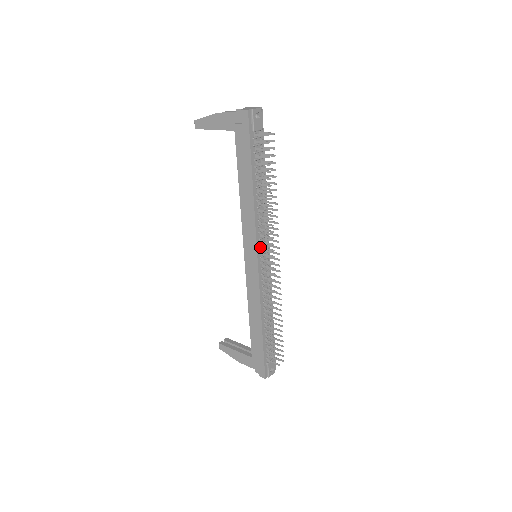
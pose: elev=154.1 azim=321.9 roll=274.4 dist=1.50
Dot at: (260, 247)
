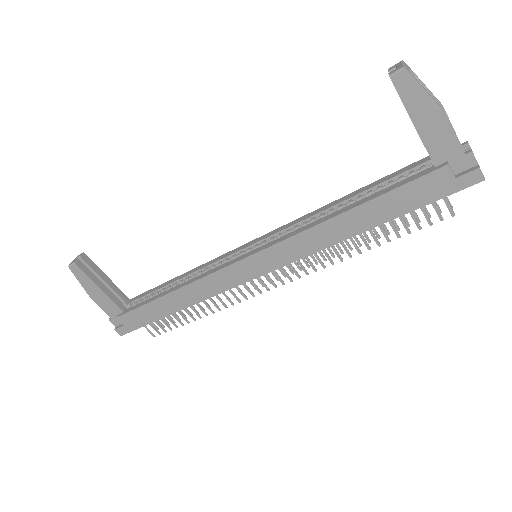
Dot at: occluded
